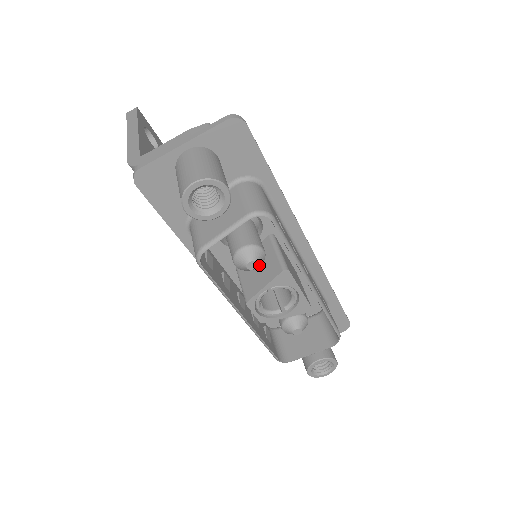
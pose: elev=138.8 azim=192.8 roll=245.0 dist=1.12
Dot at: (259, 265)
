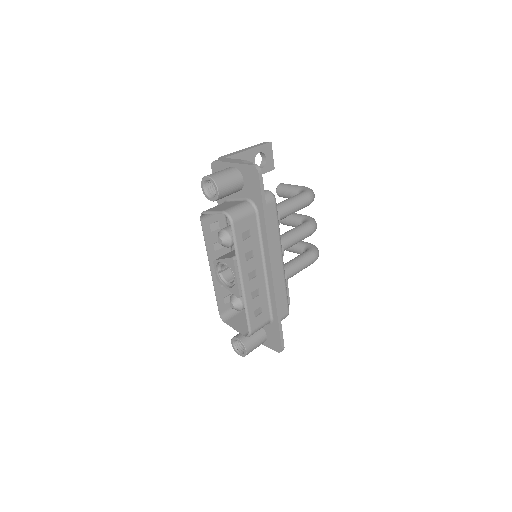
Dot at: (225, 245)
